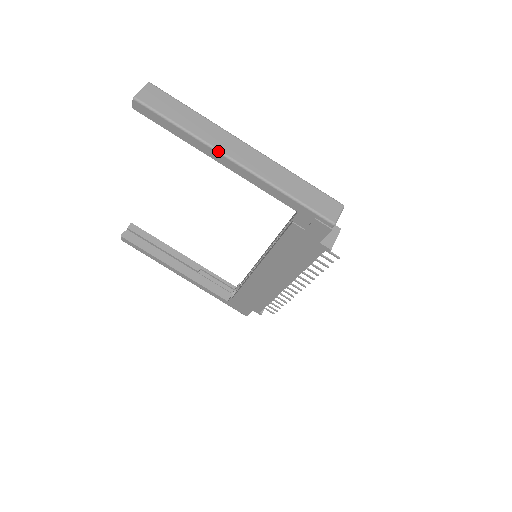
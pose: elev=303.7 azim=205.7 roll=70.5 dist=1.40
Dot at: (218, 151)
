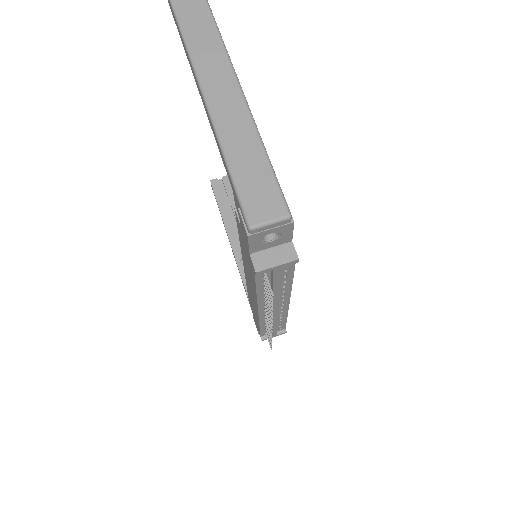
Dot at: (194, 70)
